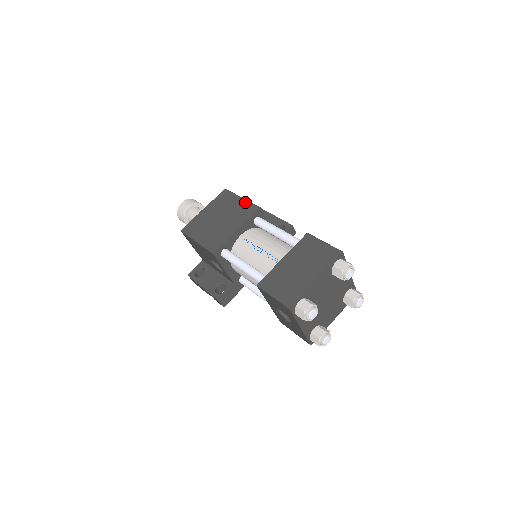
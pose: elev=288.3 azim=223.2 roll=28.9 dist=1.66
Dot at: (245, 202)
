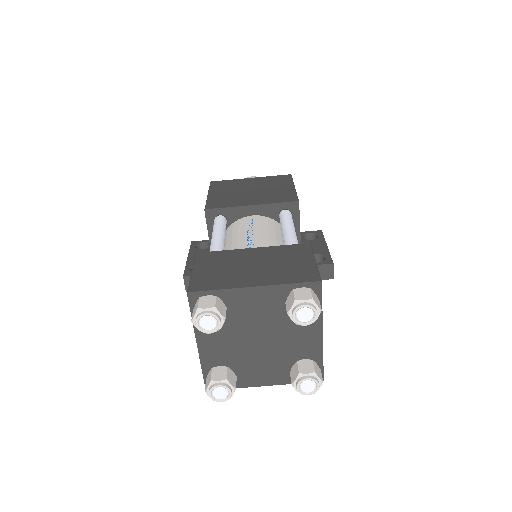
Dot at: (292, 190)
